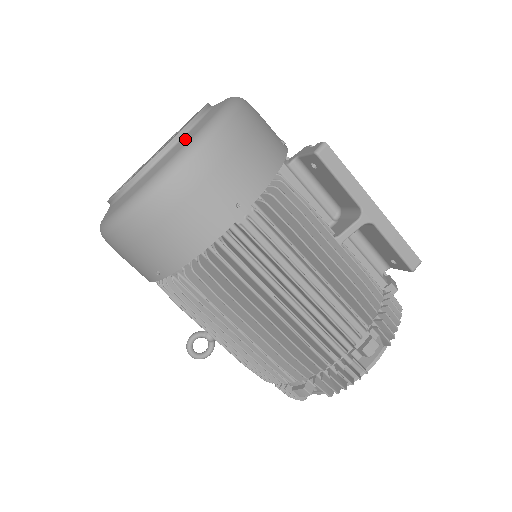
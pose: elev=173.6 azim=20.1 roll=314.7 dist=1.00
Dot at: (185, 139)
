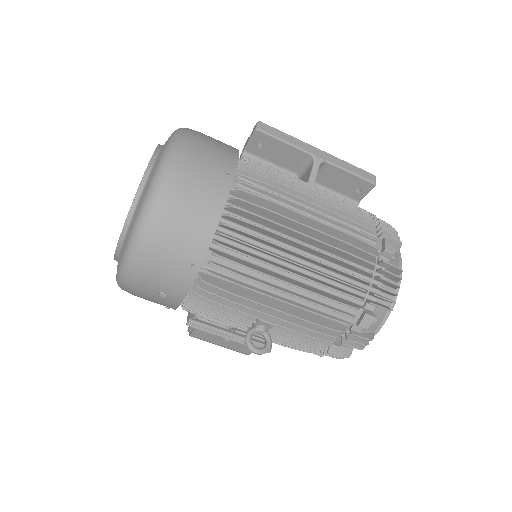
Dot at: (160, 152)
